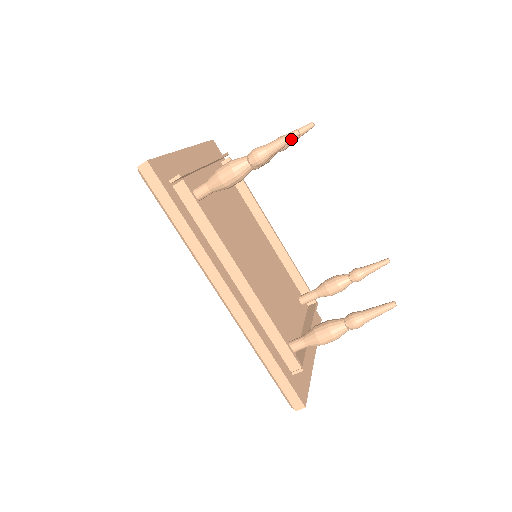
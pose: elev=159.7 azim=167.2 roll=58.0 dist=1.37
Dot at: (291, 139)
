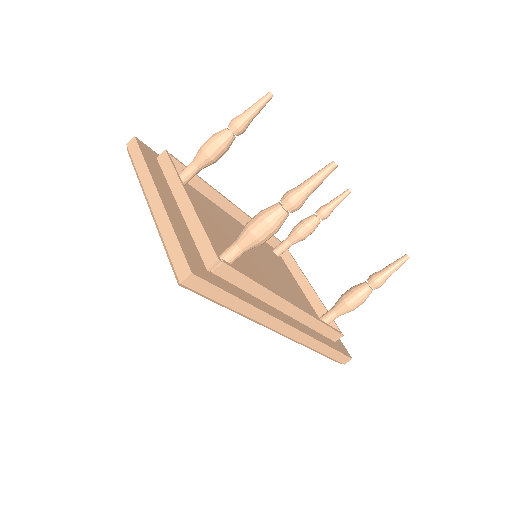
Dot at: (329, 174)
